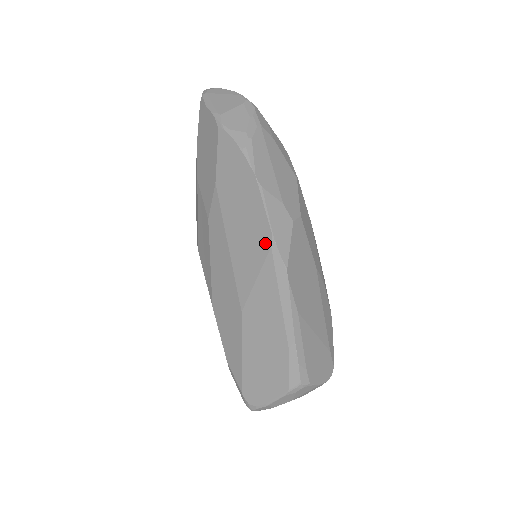
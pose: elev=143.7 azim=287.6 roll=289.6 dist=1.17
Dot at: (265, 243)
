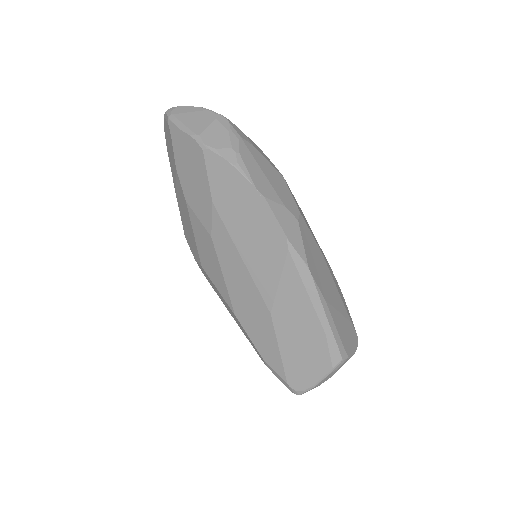
Dot at: (281, 247)
